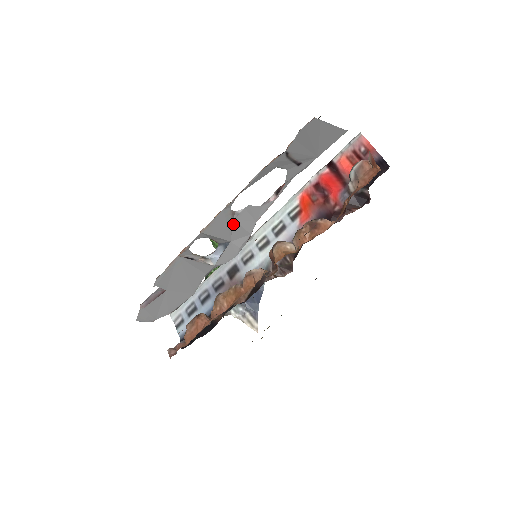
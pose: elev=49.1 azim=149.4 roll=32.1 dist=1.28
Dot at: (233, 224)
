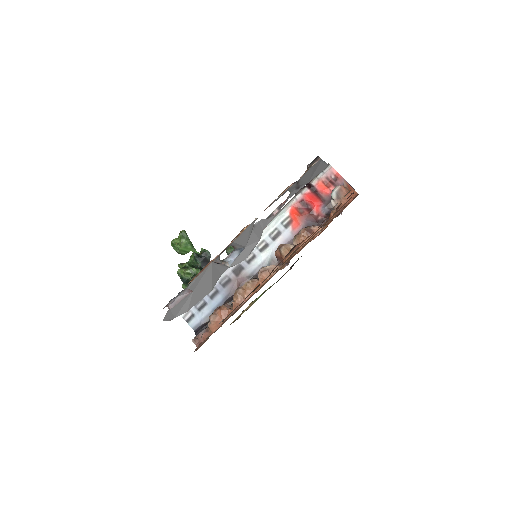
Dot at: (251, 234)
